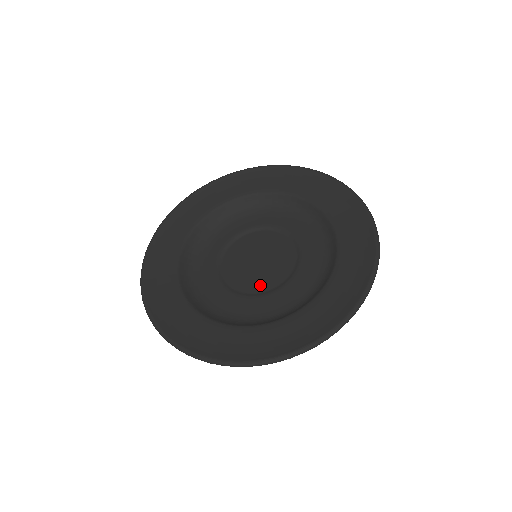
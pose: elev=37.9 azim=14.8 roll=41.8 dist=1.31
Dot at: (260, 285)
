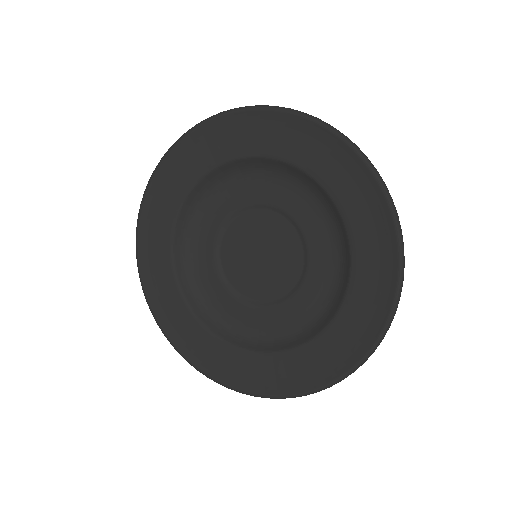
Dot at: (254, 290)
